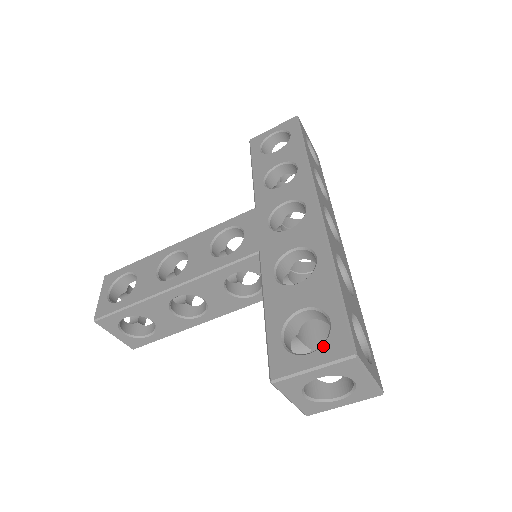
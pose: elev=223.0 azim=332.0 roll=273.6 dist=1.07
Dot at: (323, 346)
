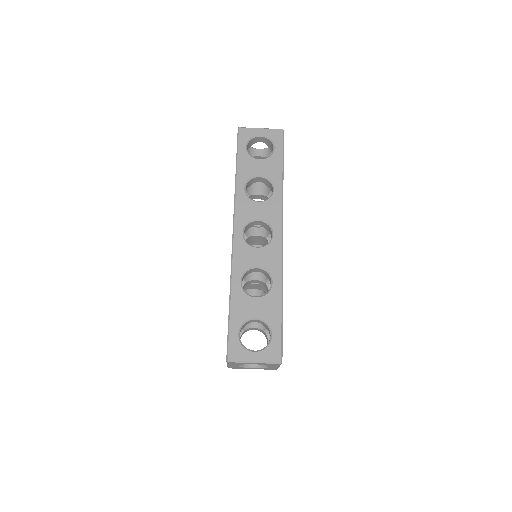
Dot at: occluded
